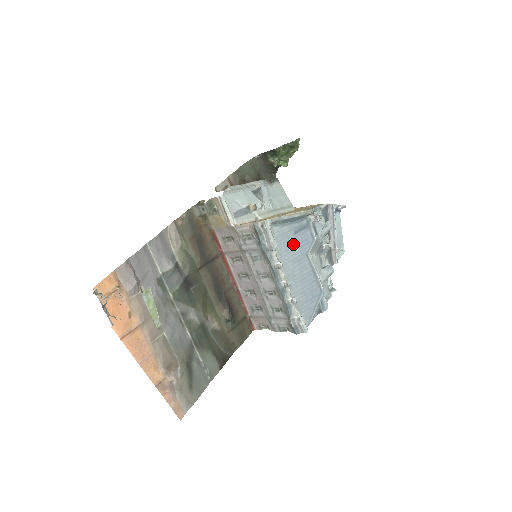
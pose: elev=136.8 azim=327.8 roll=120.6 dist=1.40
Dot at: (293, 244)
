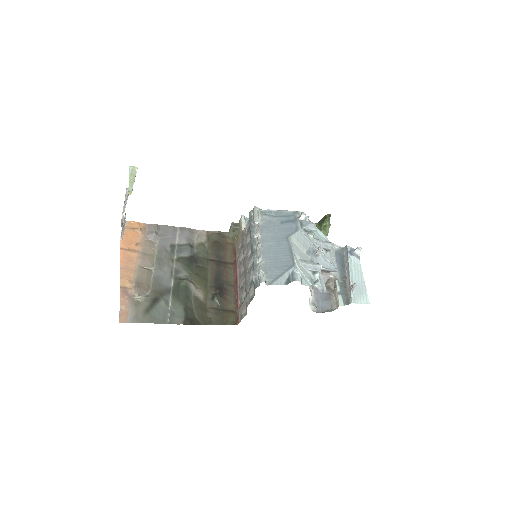
Dot at: (277, 229)
